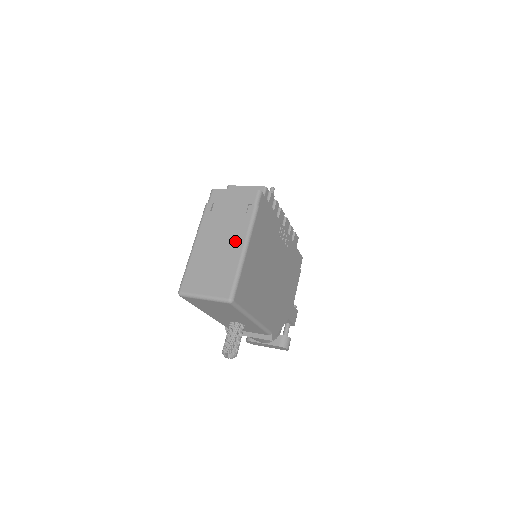
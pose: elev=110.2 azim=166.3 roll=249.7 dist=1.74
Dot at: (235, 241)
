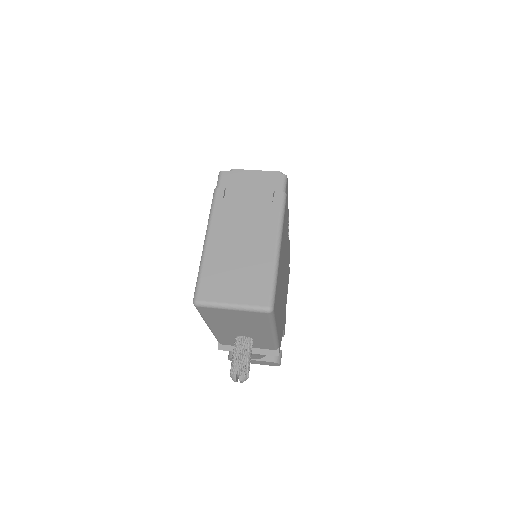
Dot at: (264, 235)
